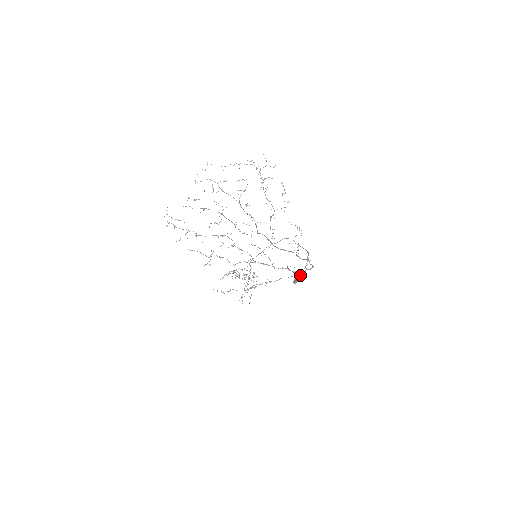
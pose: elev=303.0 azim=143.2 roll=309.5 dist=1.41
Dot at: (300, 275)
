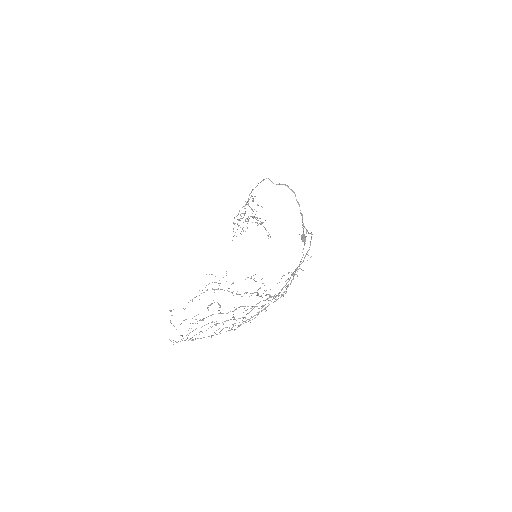
Dot at: (303, 229)
